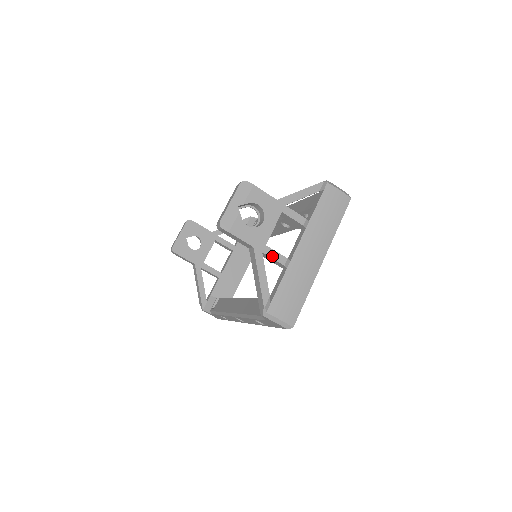
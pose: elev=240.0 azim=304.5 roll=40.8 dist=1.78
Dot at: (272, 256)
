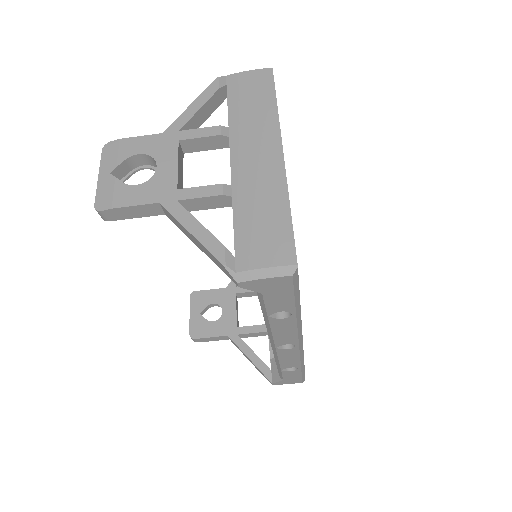
Dot at: (195, 196)
